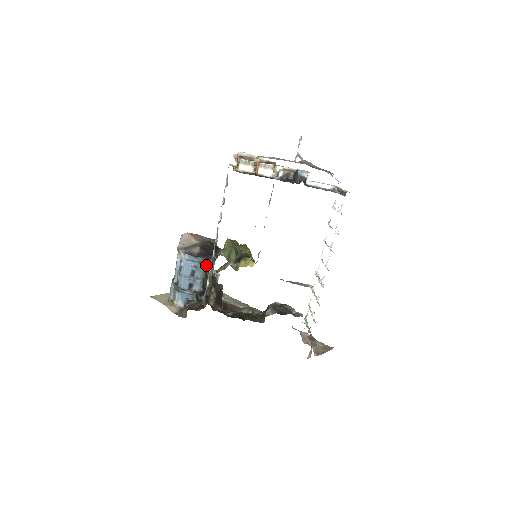
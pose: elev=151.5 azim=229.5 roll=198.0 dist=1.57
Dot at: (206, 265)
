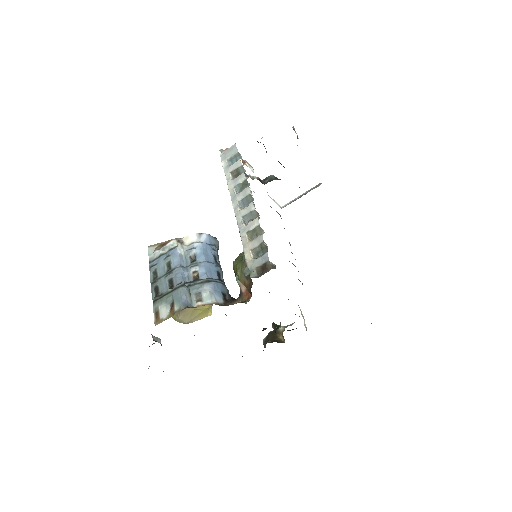
Dot at: occluded
